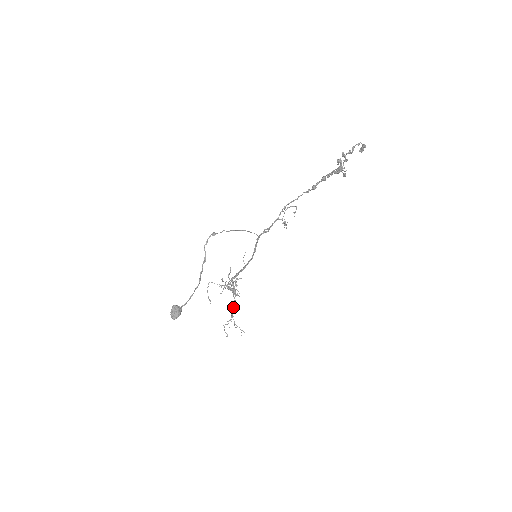
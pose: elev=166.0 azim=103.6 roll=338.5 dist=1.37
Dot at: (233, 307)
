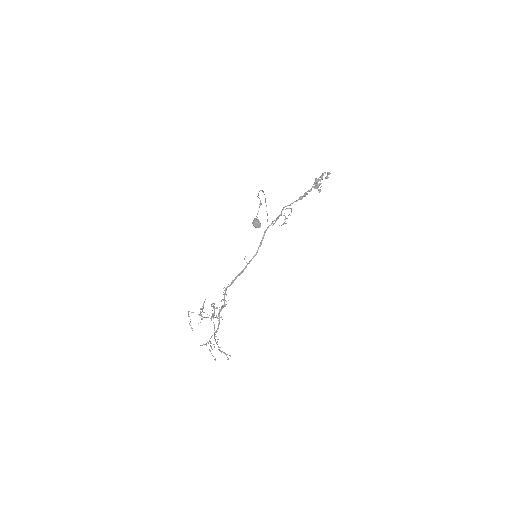
Dot at: (216, 331)
